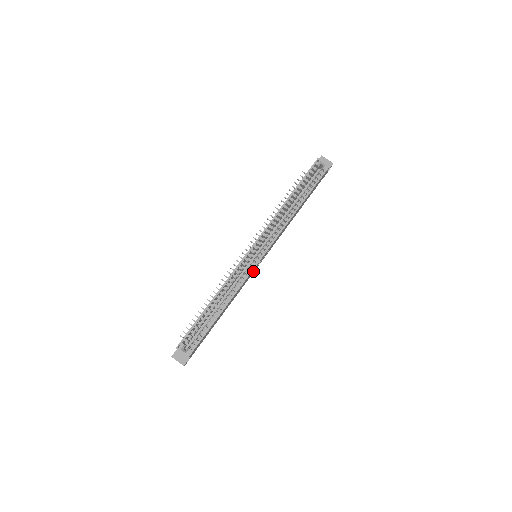
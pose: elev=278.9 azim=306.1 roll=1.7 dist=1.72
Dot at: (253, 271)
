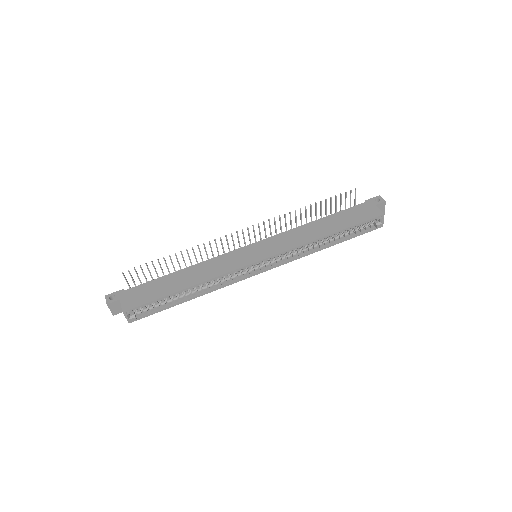
Dot at: occluded
